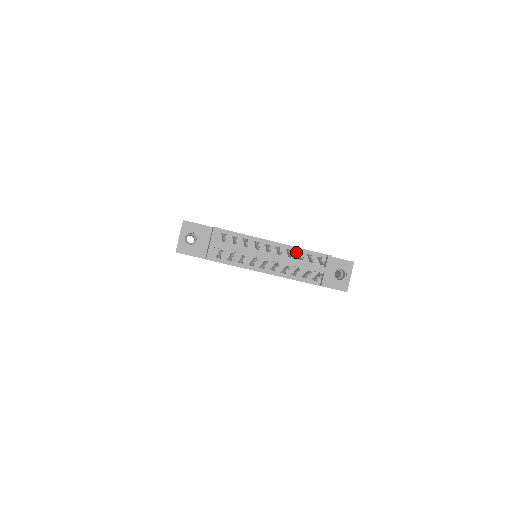
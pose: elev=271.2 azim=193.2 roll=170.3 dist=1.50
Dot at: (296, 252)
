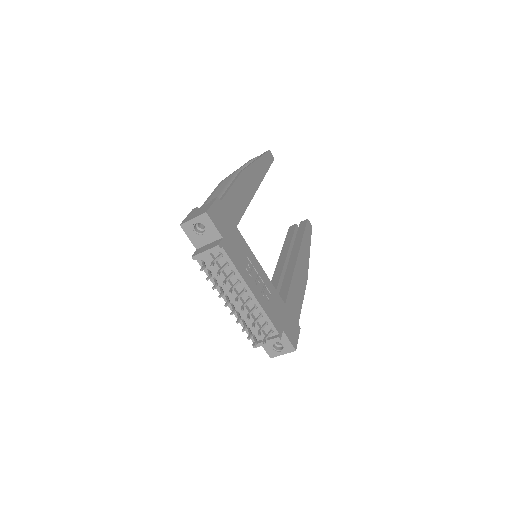
Dot at: (261, 312)
